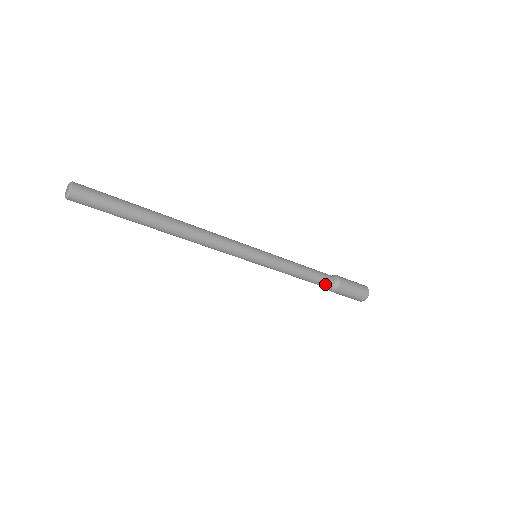
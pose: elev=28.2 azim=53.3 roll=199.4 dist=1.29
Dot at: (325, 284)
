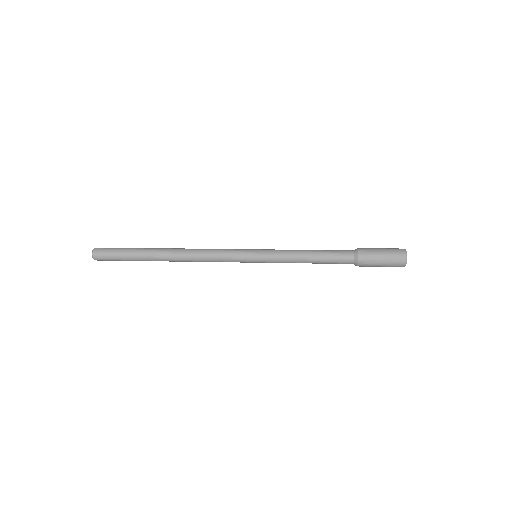
Dot at: (342, 262)
